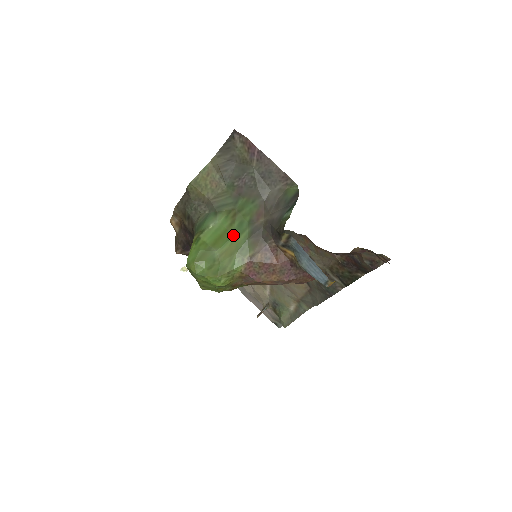
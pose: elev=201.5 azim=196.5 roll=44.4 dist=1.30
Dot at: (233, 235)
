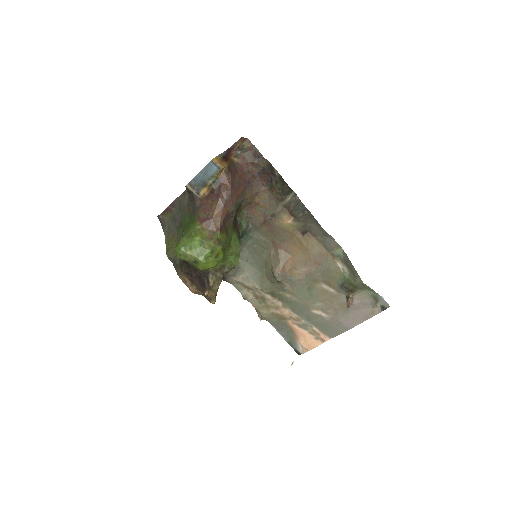
Dot at: (187, 228)
